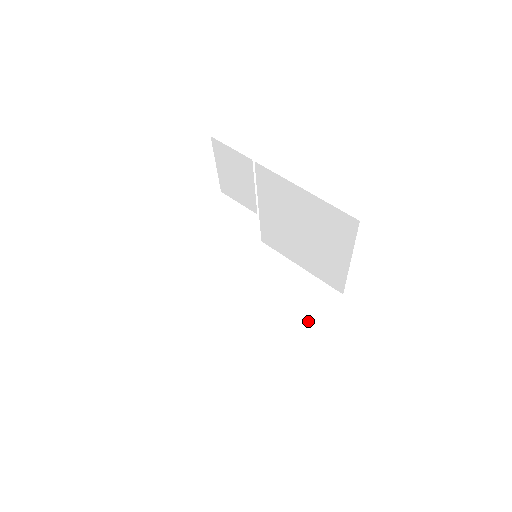
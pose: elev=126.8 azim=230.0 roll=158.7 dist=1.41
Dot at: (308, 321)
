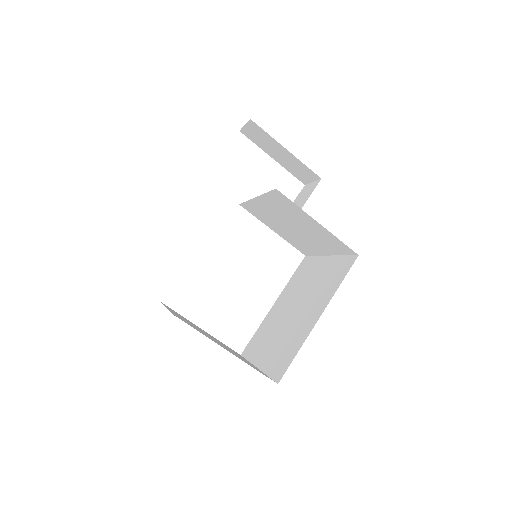
Dot at: occluded
